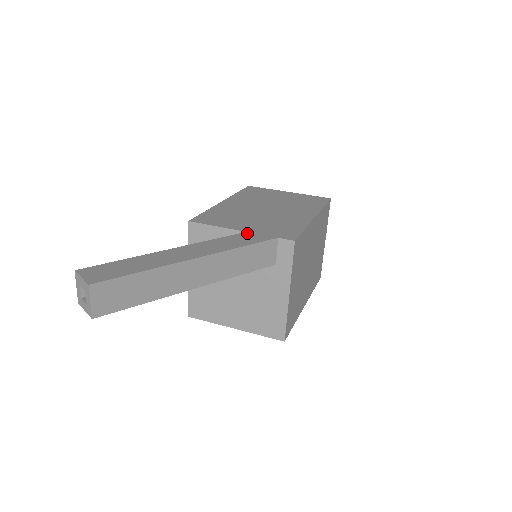
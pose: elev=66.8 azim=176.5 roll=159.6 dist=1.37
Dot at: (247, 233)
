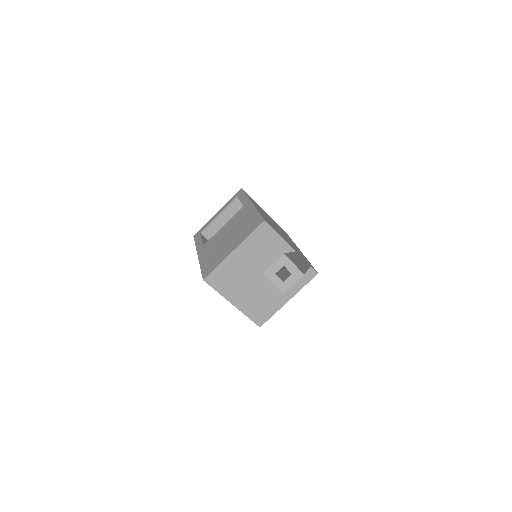
Dot at: occluded
